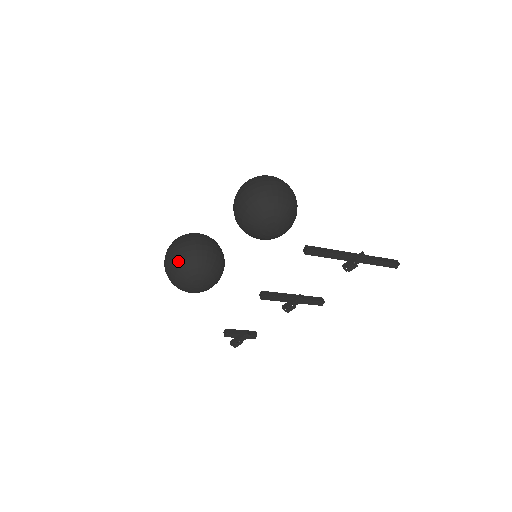
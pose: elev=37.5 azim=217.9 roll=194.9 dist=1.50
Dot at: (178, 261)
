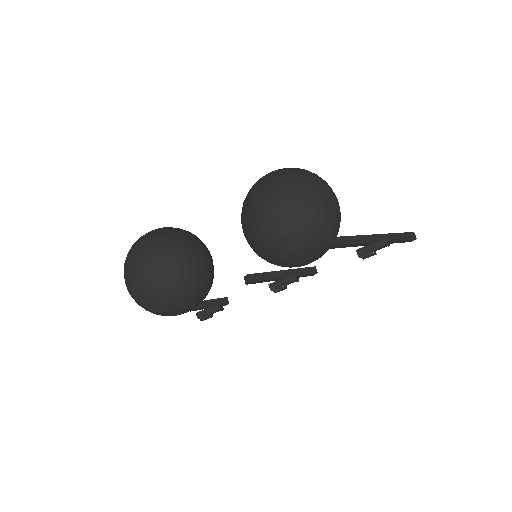
Dot at: (152, 291)
